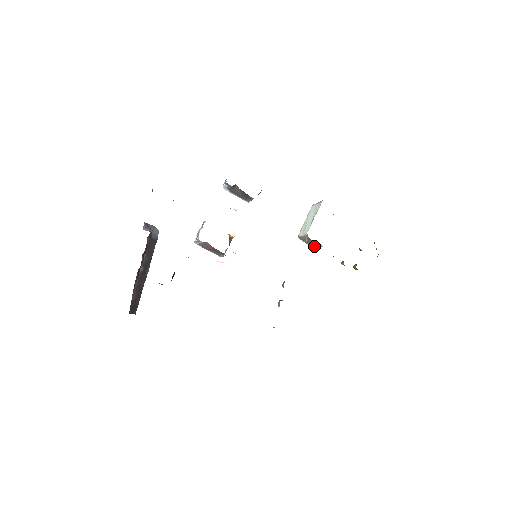
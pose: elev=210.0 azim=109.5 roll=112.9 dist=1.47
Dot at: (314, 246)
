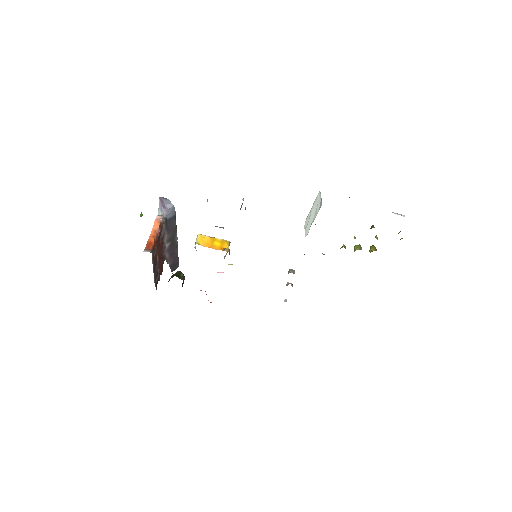
Dot at: occluded
